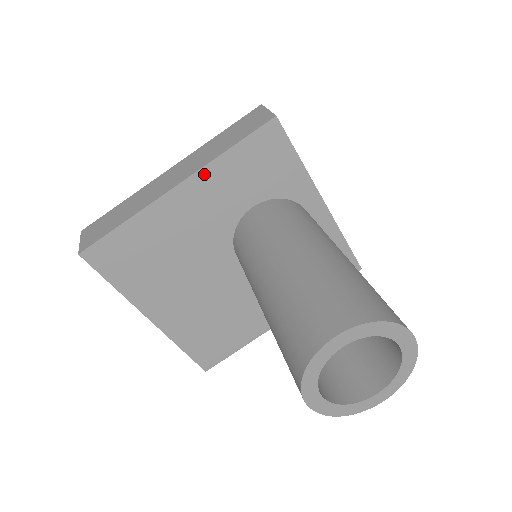
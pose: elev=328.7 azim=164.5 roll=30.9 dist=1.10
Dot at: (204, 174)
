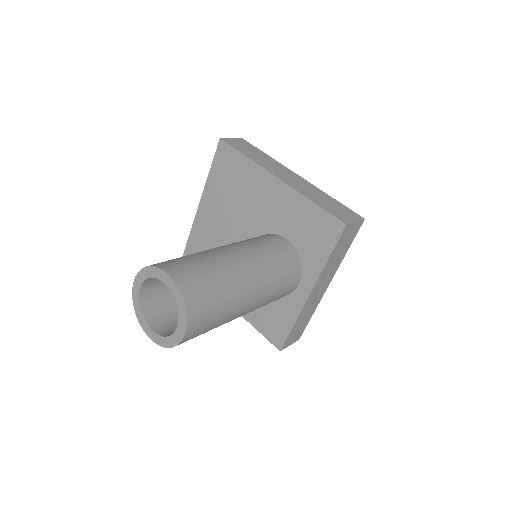
Dot at: (292, 193)
